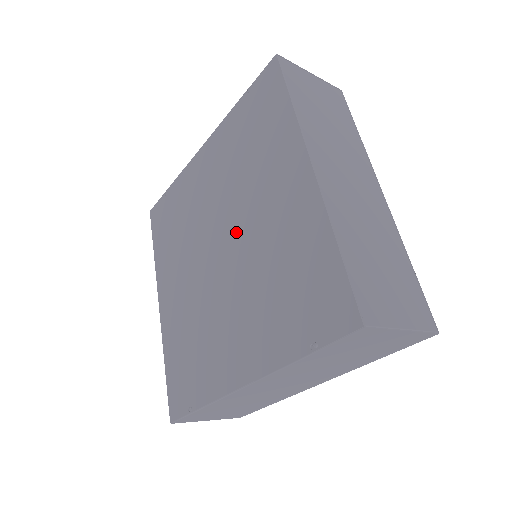
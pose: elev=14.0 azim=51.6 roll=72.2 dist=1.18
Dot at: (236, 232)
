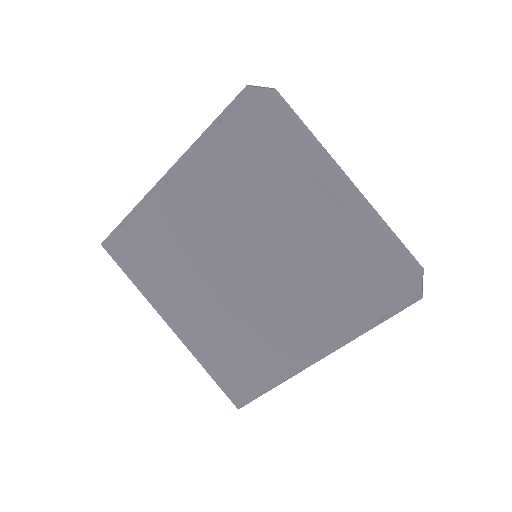
Dot at: (259, 252)
